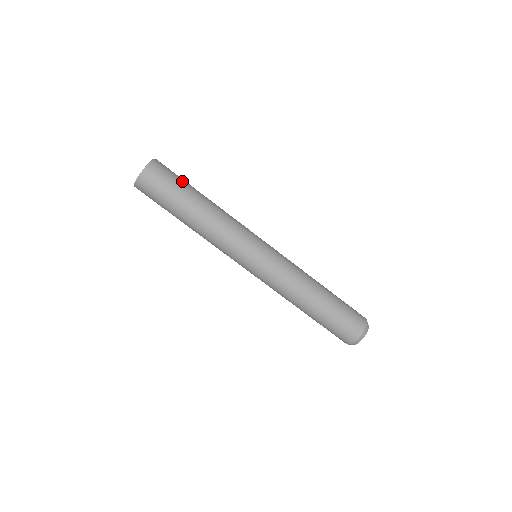
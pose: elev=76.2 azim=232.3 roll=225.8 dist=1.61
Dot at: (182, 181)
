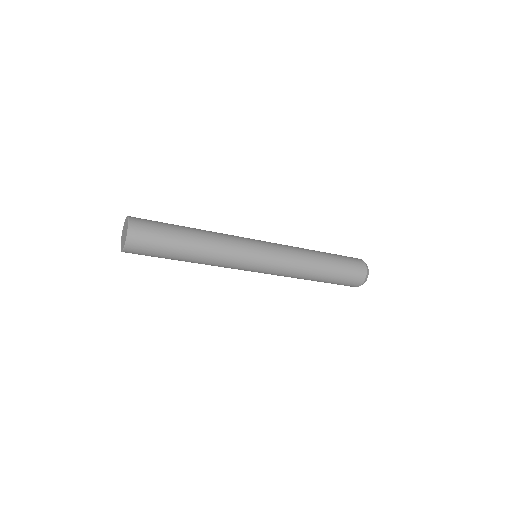
Dot at: (164, 242)
